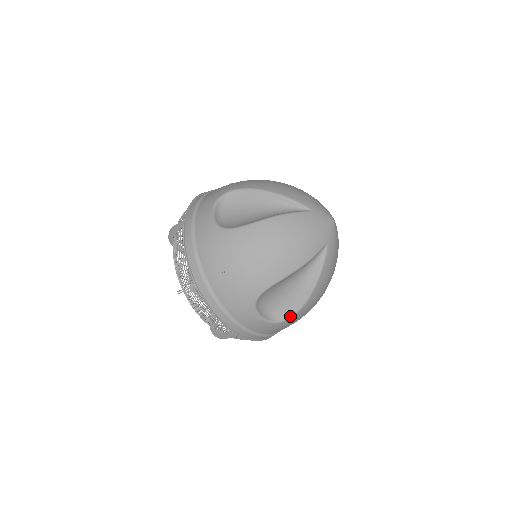
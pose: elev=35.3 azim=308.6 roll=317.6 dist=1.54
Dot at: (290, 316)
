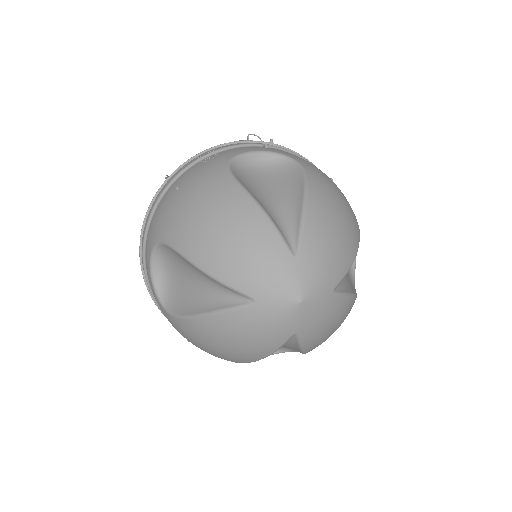
Dot at: (295, 351)
